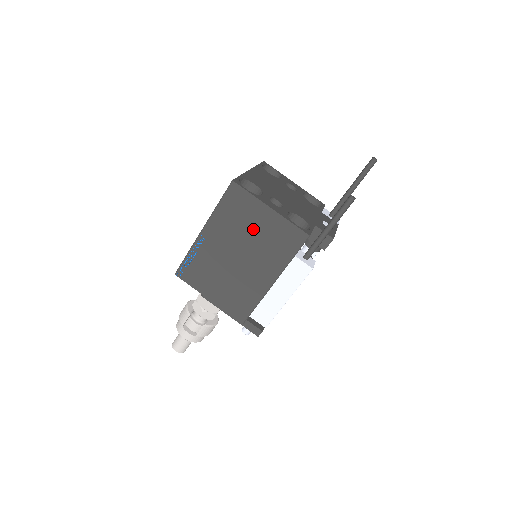
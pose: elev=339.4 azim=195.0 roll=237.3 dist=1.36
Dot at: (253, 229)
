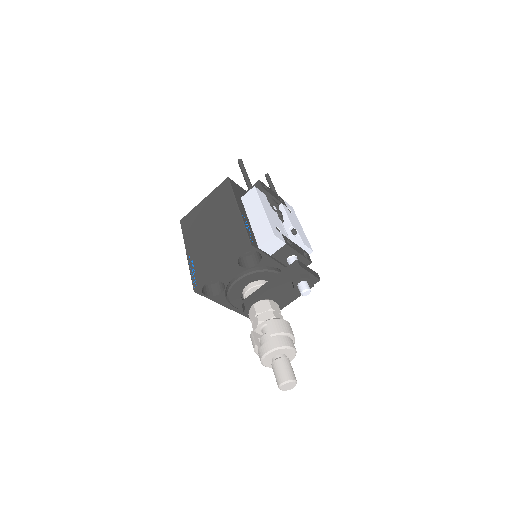
Dot at: (205, 215)
